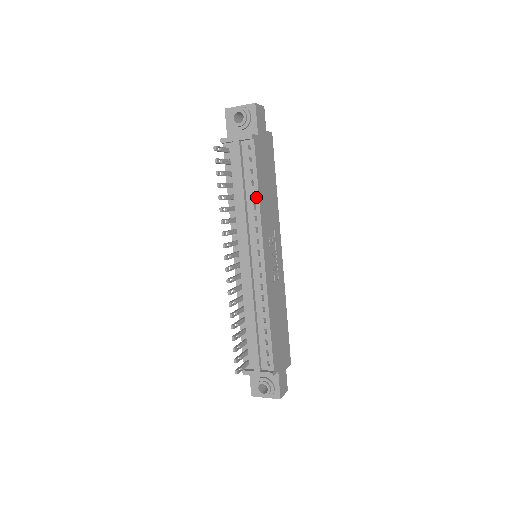
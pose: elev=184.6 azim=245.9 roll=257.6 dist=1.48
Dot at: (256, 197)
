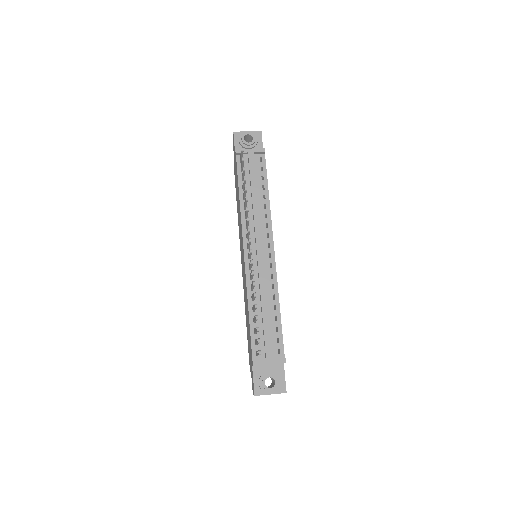
Dot at: (267, 198)
